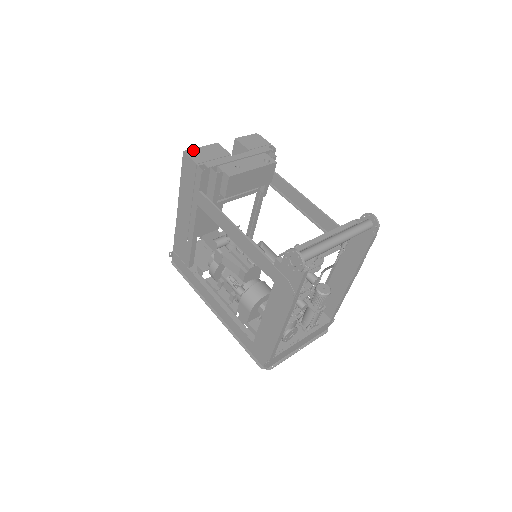
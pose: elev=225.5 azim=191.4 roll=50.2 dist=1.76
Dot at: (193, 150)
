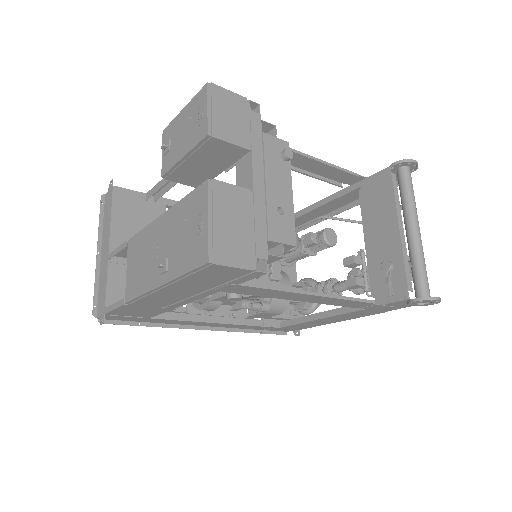
Dot at: (215, 243)
